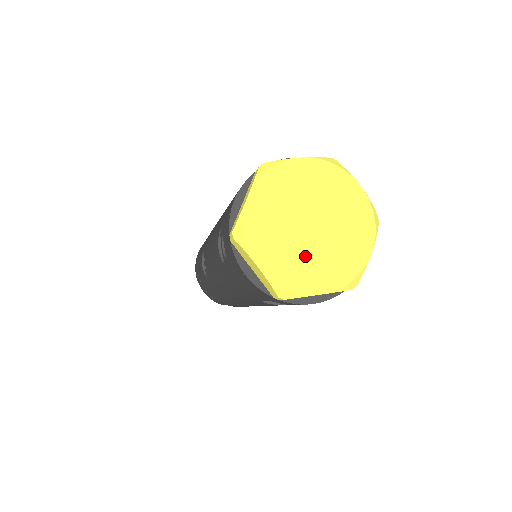
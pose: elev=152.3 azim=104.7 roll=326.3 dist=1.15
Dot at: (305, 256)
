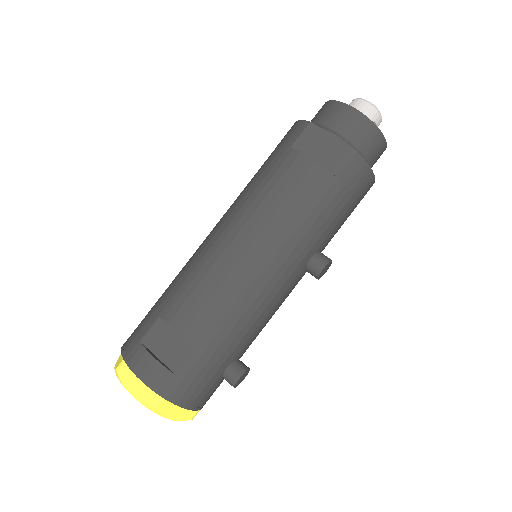
Dot at: occluded
